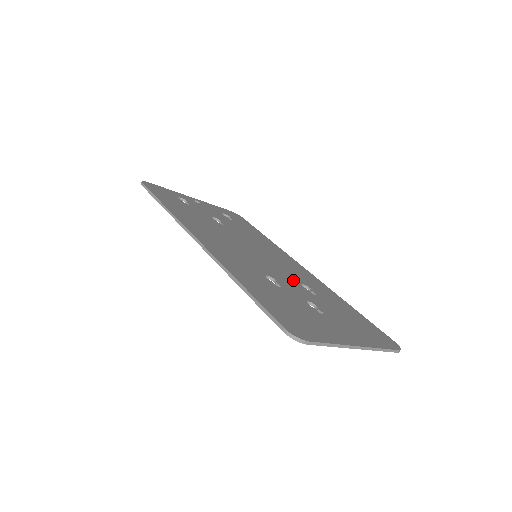
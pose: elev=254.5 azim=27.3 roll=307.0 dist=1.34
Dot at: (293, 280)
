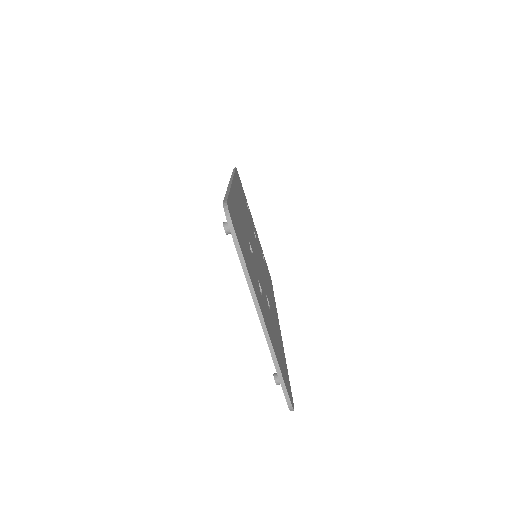
Dot at: (264, 286)
